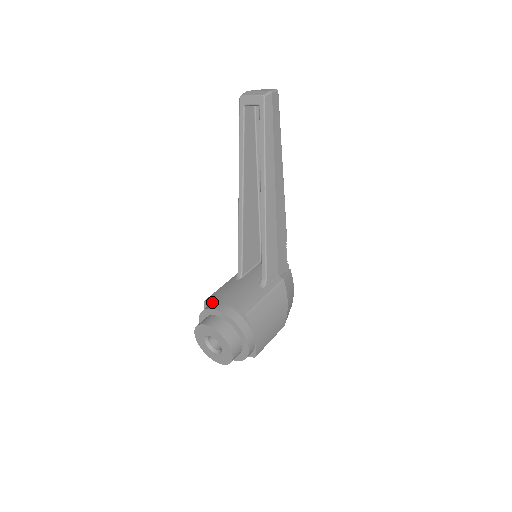
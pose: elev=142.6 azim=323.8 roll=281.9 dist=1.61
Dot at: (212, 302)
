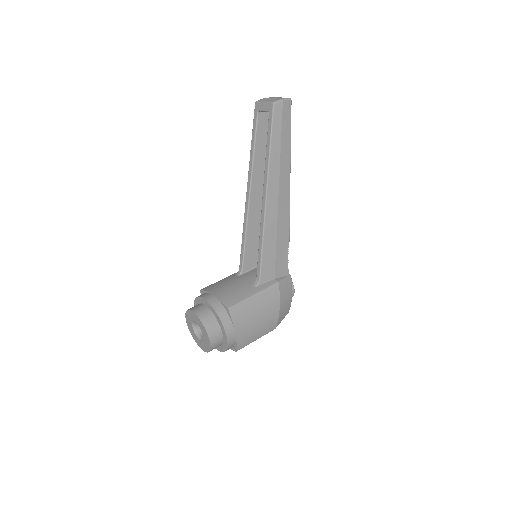
Dot at: (205, 292)
